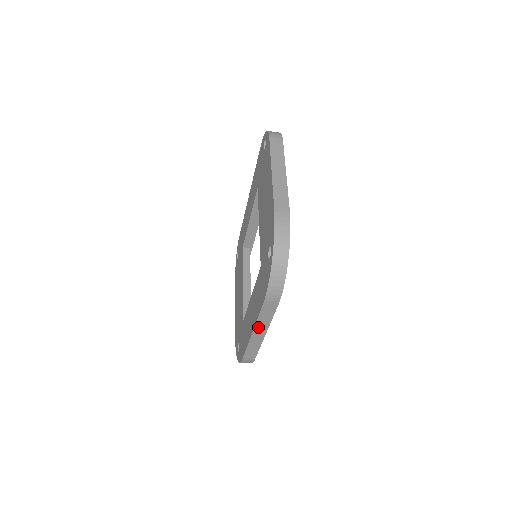
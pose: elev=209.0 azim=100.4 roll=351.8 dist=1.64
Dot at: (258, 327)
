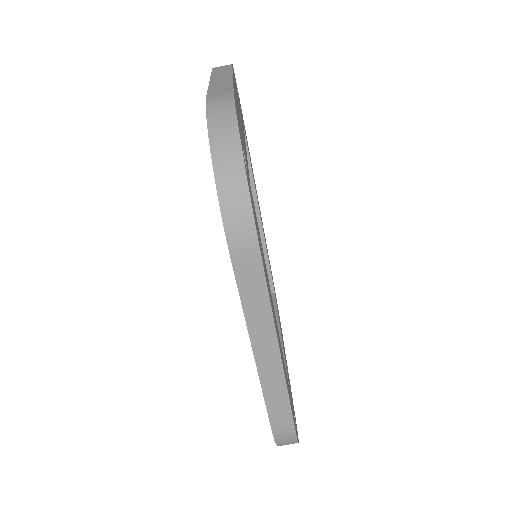
Dot at: (255, 332)
